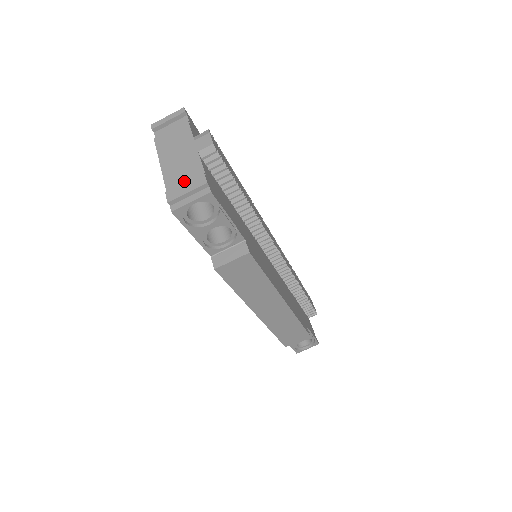
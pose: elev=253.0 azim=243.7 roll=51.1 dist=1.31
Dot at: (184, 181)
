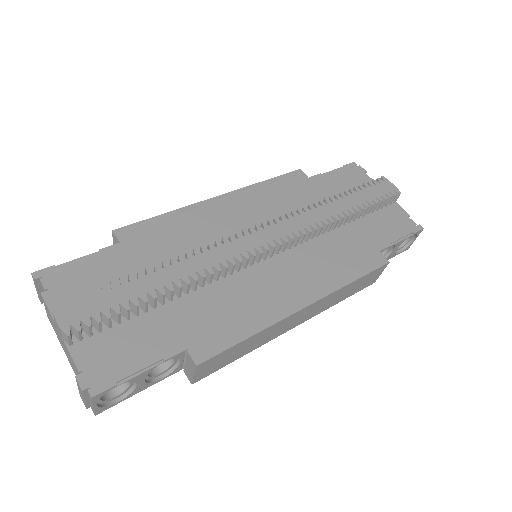
Dot at: occluded
